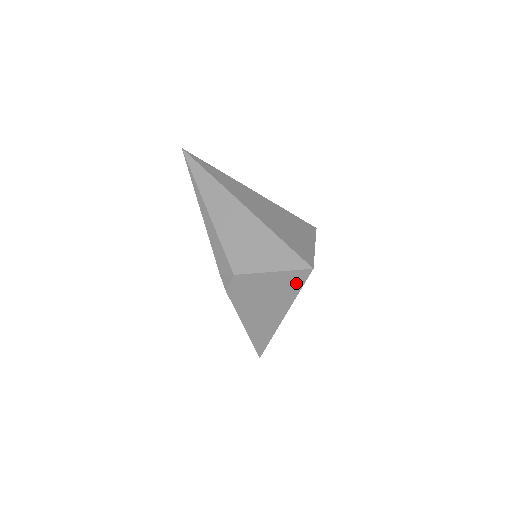
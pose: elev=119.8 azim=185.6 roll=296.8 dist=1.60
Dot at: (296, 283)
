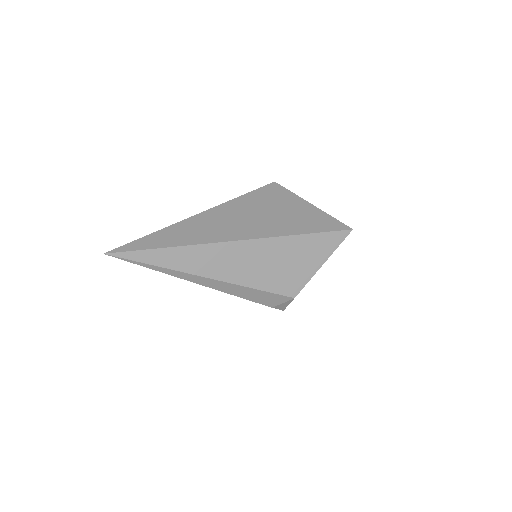
Dot at: occluded
